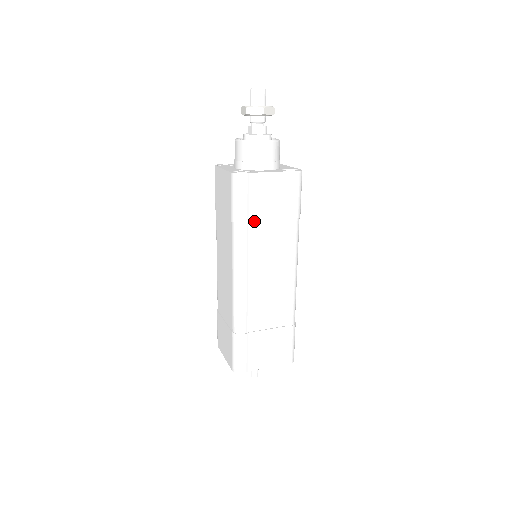
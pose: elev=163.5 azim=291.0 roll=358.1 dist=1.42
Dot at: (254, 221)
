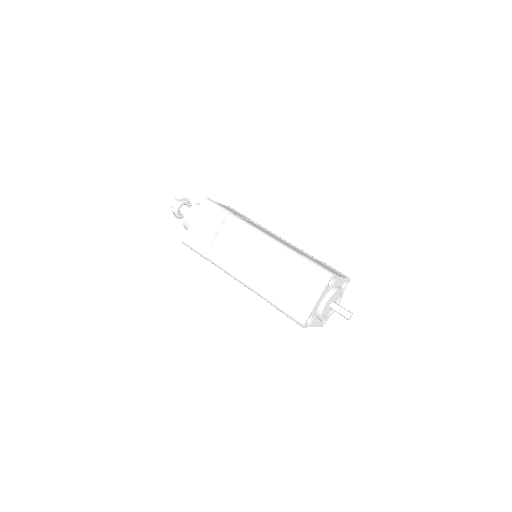
Dot at: occluded
